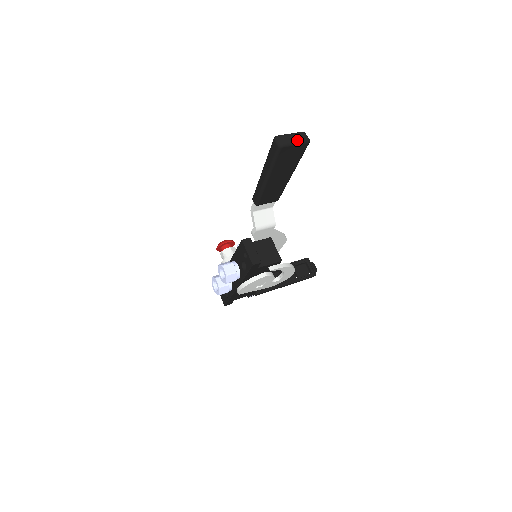
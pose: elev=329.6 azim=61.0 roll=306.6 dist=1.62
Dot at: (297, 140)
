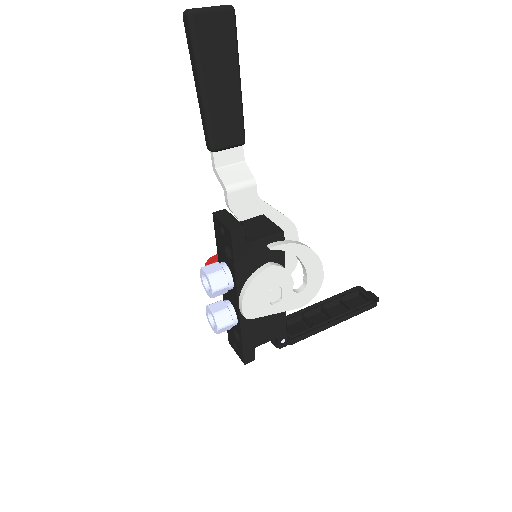
Dot at: (213, 6)
